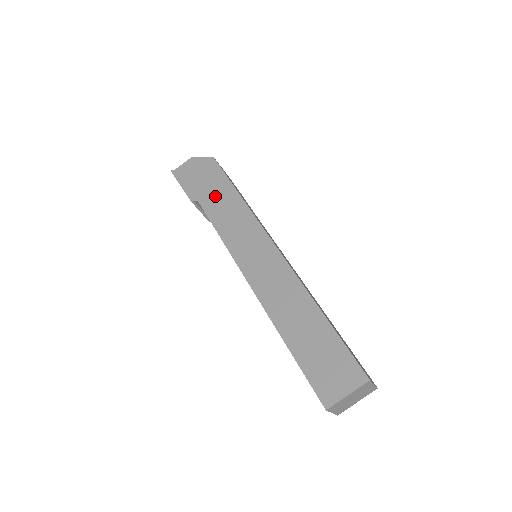
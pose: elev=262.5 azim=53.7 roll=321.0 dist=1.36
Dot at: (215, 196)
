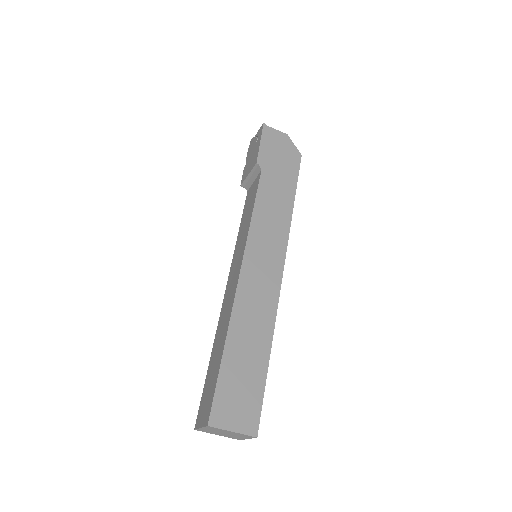
Dot at: (277, 183)
